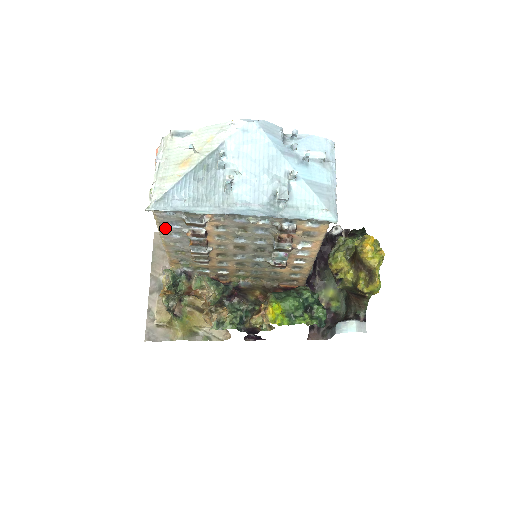
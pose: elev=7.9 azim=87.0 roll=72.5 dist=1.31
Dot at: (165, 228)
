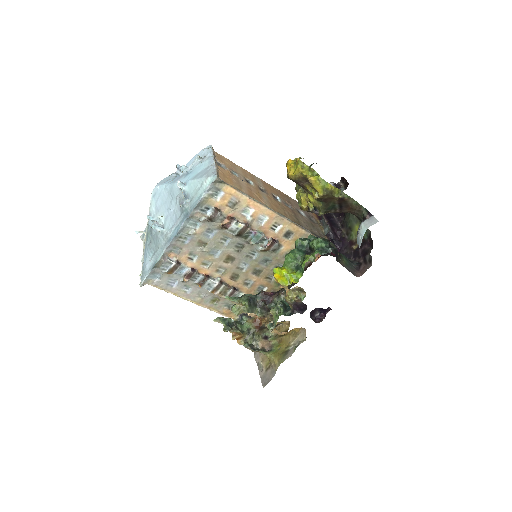
Dot at: (175, 290)
